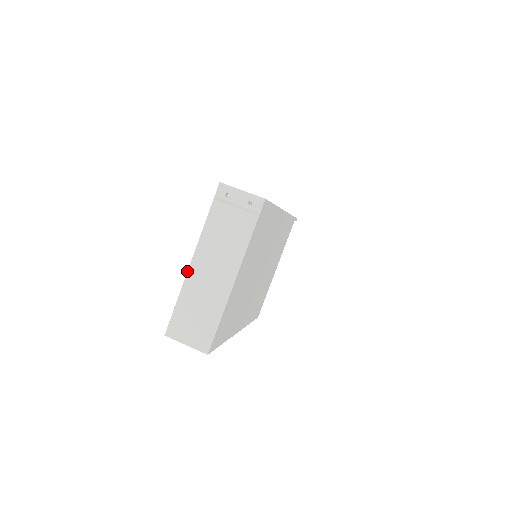
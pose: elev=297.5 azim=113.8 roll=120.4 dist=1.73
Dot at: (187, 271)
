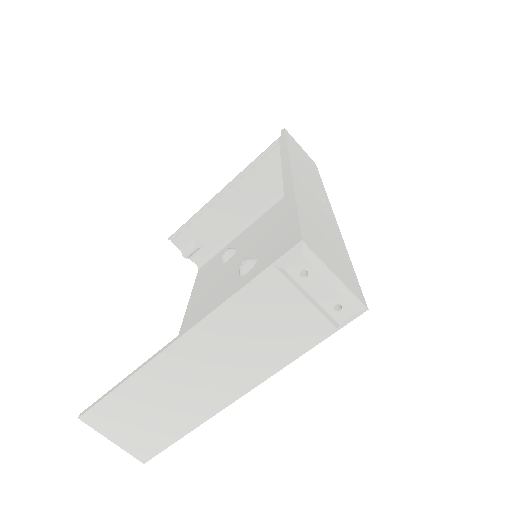
Dot at: (160, 352)
